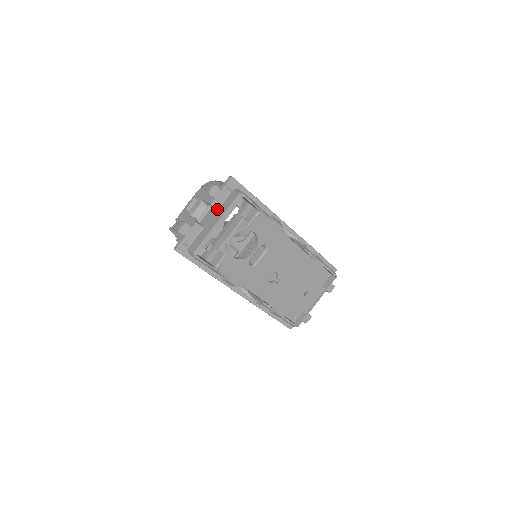
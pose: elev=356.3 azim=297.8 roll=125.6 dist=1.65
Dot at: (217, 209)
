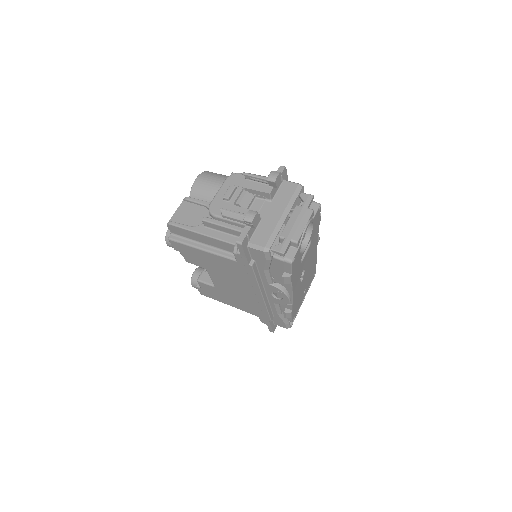
Dot at: (272, 200)
